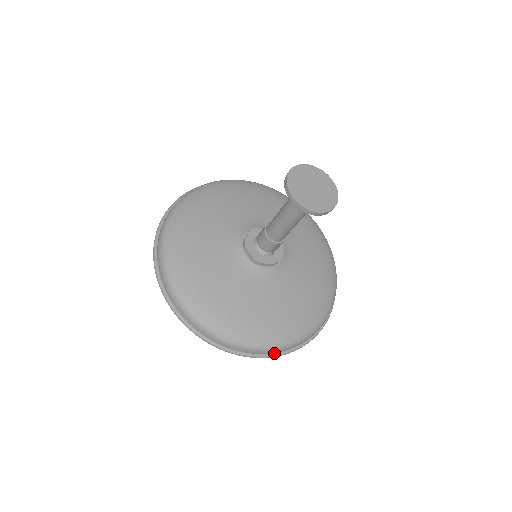
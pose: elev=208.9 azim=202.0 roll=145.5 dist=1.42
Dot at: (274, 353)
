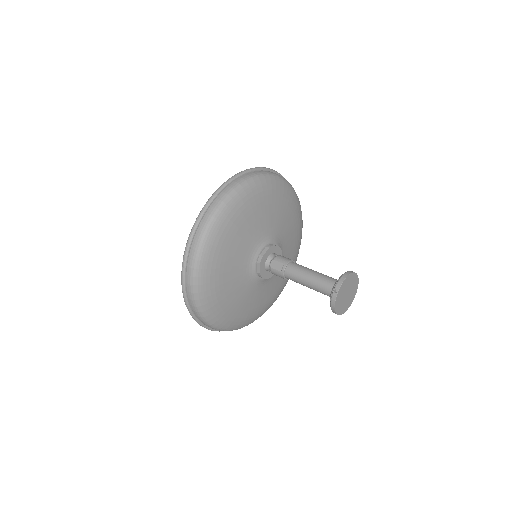
Dot at: occluded
